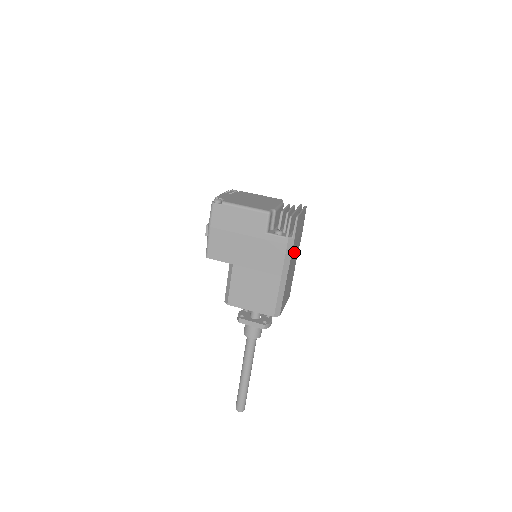
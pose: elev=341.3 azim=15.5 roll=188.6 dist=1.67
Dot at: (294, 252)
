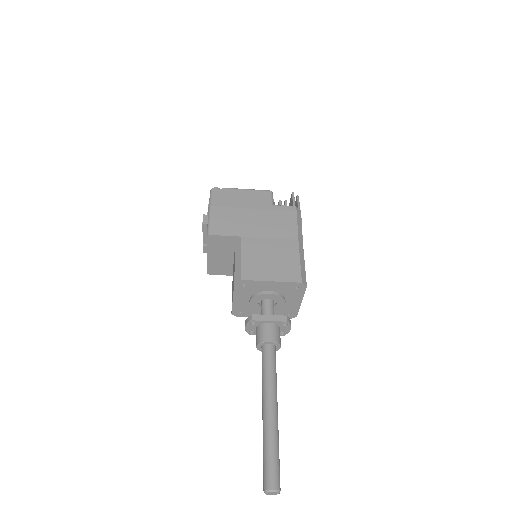
Dot at: occluded
